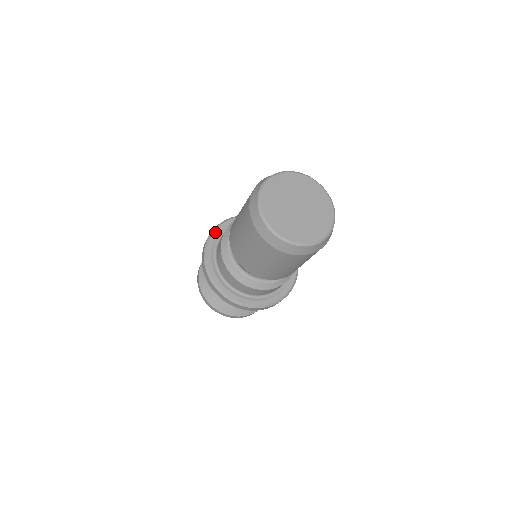
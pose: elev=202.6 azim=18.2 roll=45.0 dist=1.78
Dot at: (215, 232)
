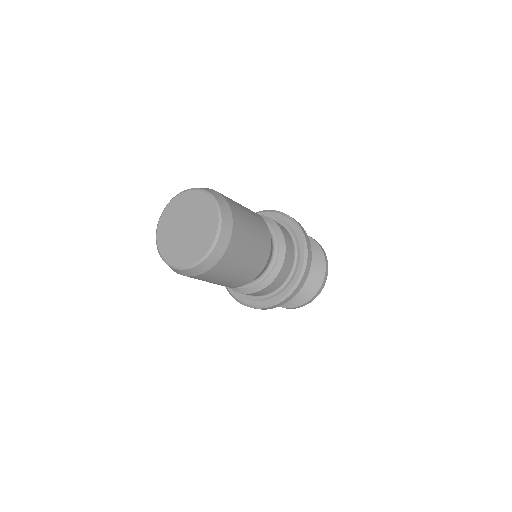
Dot at: occluded
